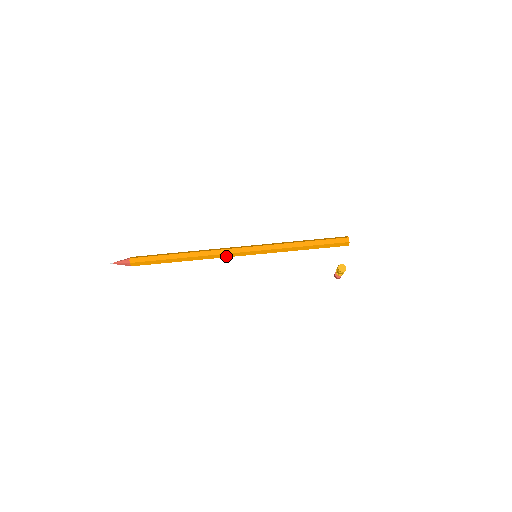
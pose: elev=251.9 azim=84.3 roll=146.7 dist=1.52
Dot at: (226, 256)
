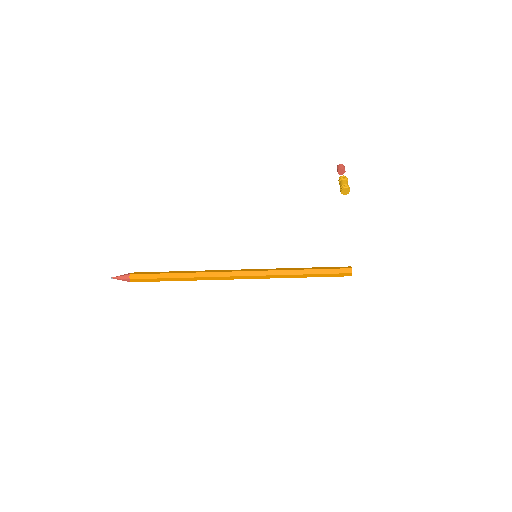
Dot at: (227, 278)
